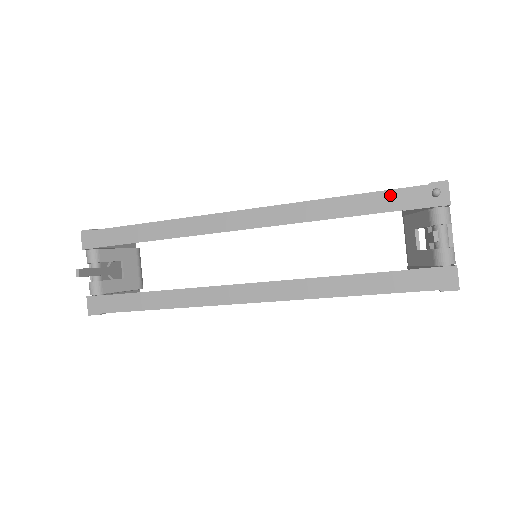
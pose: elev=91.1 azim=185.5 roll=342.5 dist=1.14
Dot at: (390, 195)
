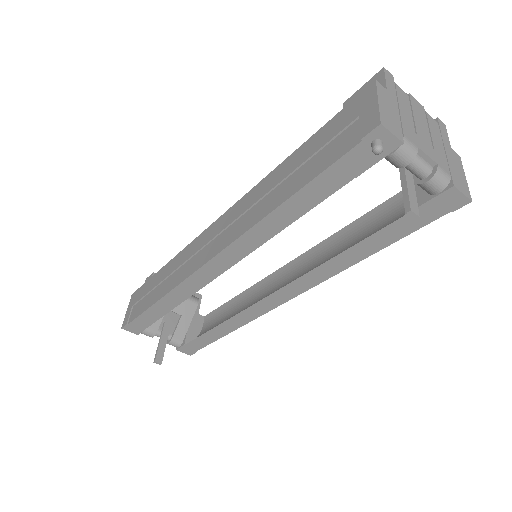
Dot at: (329, 174)
